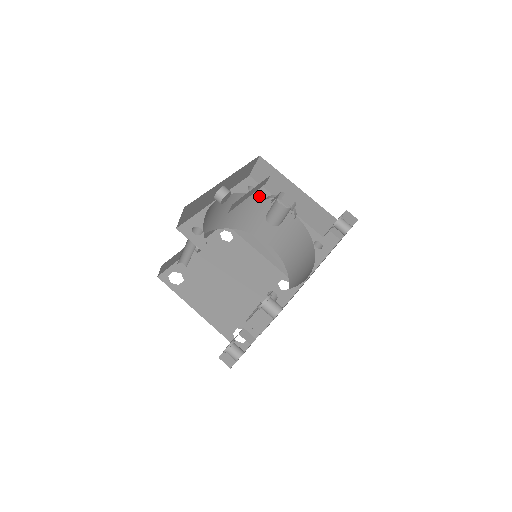
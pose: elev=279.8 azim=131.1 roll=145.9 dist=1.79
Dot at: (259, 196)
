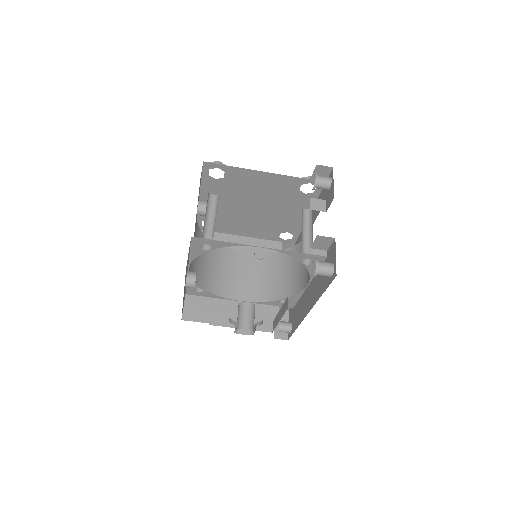
Dot at: (218, 246)
